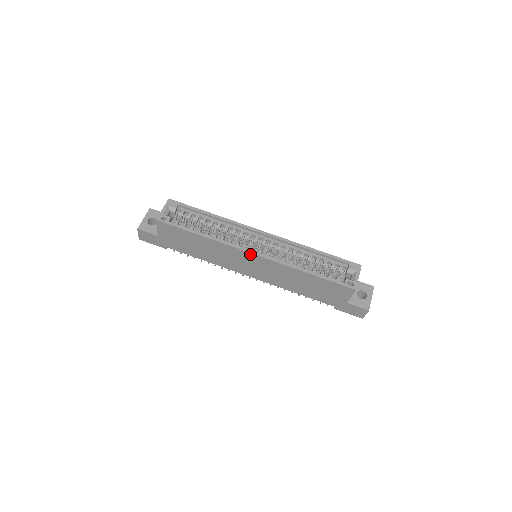
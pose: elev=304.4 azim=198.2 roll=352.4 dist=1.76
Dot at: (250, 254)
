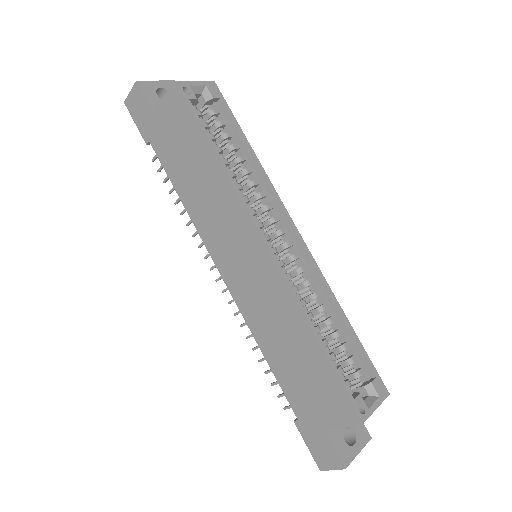
Dot at: (259, 240)
